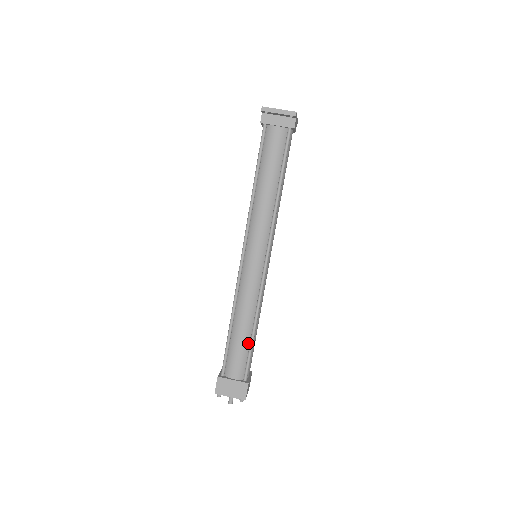
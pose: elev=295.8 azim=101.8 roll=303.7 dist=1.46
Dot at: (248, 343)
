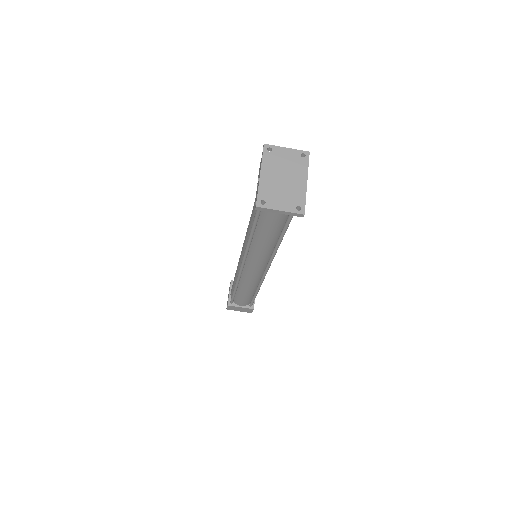
Dot at: (252, 295)
